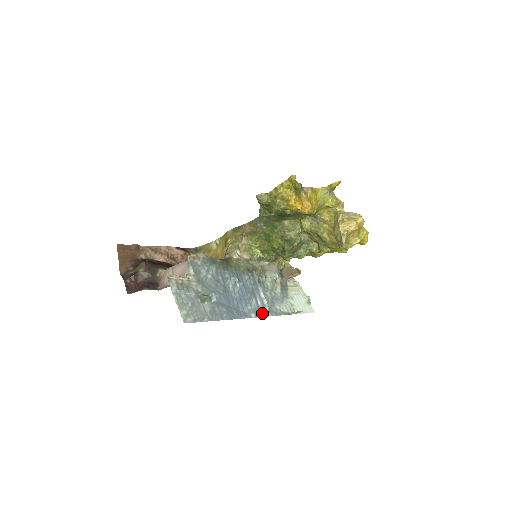
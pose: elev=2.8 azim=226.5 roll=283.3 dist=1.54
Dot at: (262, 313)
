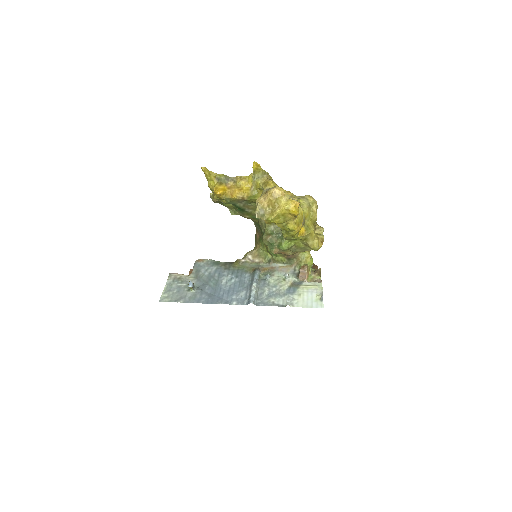
Dot at: (246, 302)
